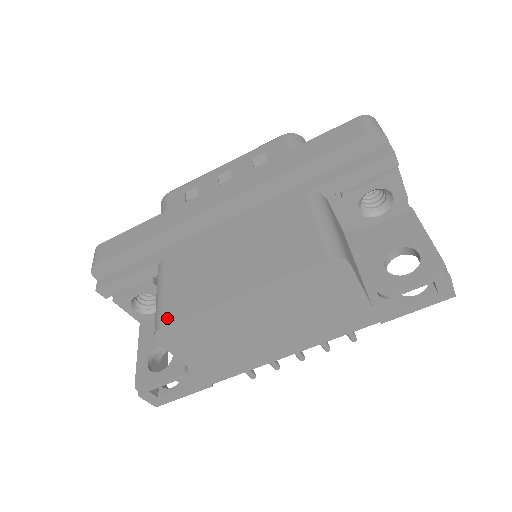
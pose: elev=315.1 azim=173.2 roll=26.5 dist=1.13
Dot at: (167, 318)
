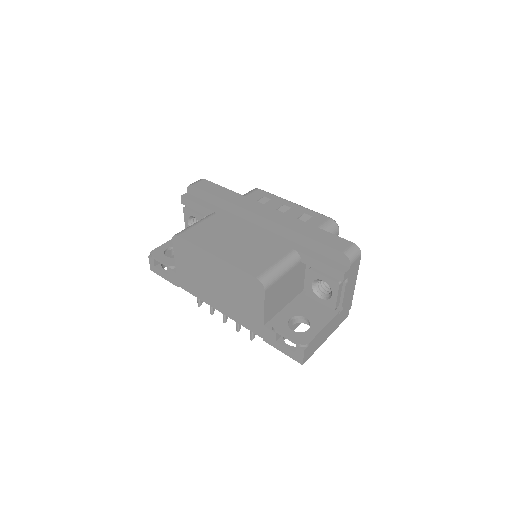
Dot at: (185, 234)
